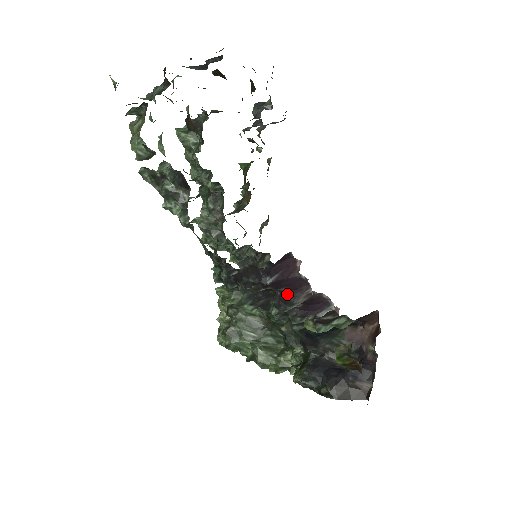
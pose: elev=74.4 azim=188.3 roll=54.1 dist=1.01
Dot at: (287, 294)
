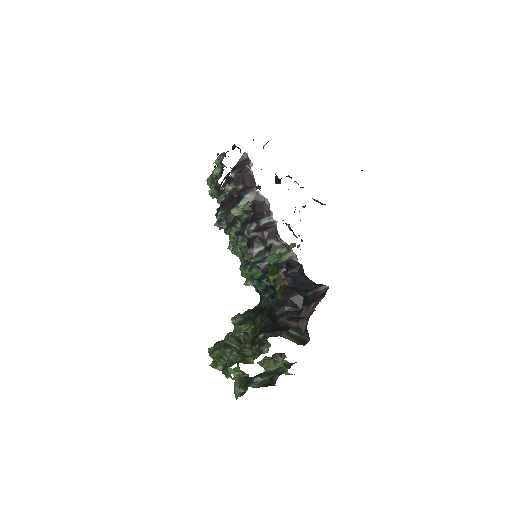
Dot at: (242, 191)
